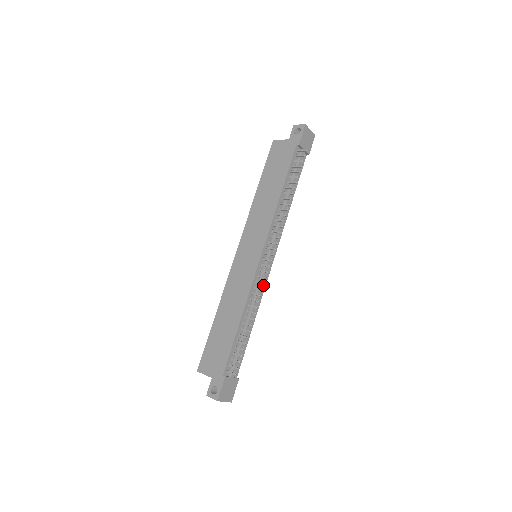
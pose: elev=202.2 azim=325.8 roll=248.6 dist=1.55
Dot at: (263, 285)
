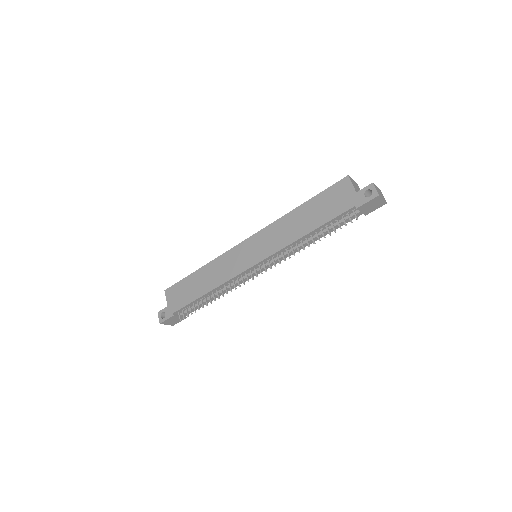
Dot at: (245, 280)
